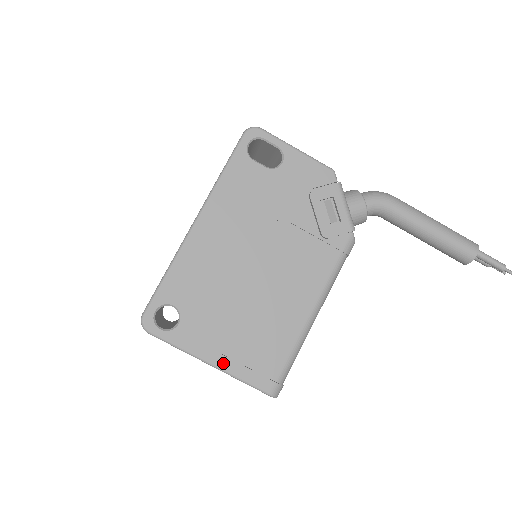
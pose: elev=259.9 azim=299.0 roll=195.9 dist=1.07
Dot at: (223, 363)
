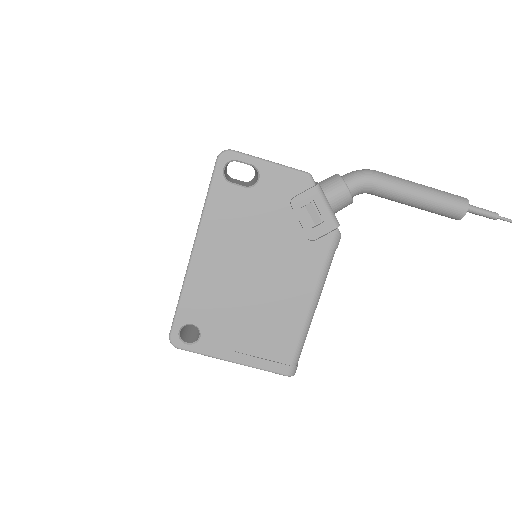
Dot at: (244, 360)
